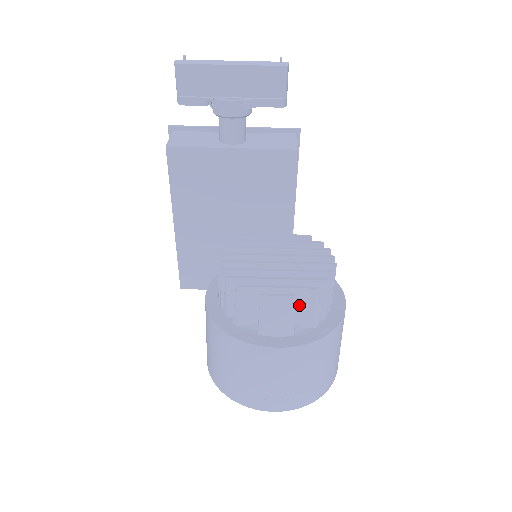
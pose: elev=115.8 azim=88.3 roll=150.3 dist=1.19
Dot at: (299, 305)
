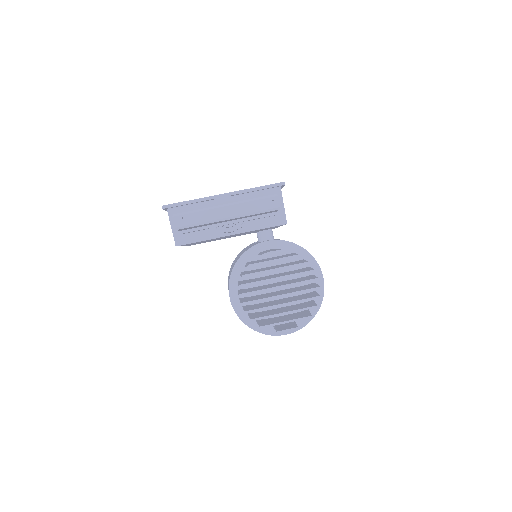
Dot at: occluded
